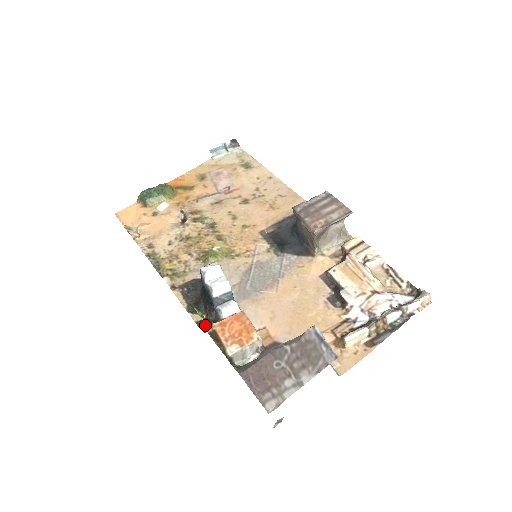
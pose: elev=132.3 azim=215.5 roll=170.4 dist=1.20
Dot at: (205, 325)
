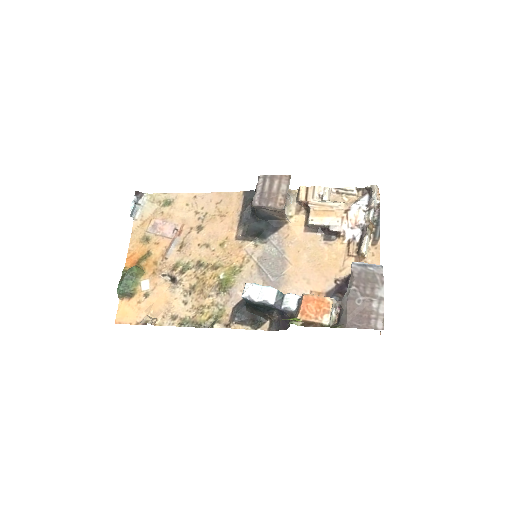
Dot at: (295, 324)
